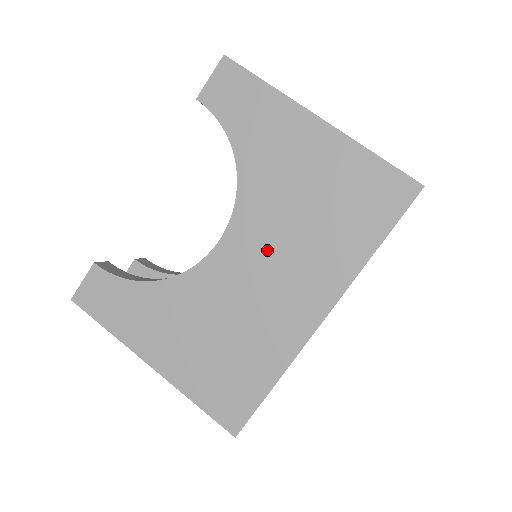
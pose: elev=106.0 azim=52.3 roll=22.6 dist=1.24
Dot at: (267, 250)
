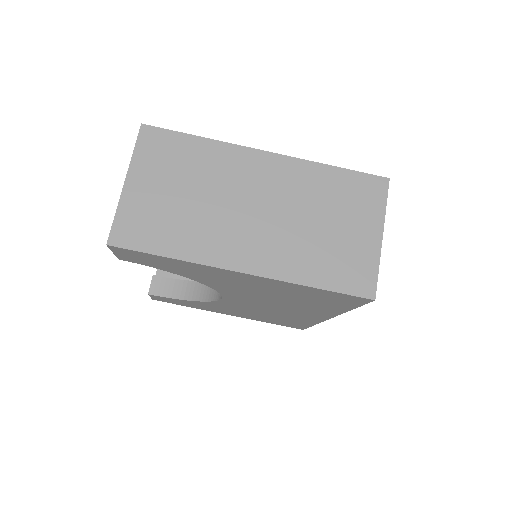
Dot at: (262, 303)
